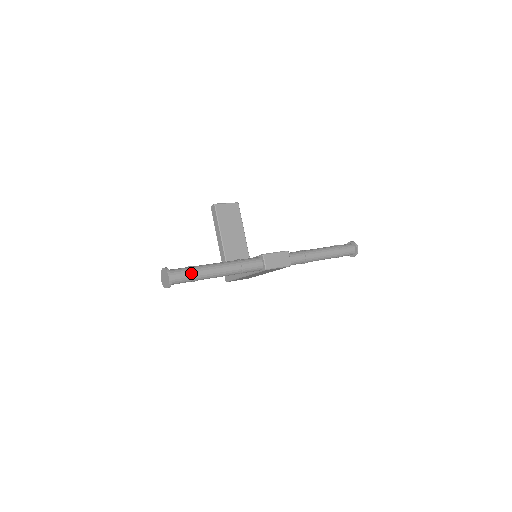
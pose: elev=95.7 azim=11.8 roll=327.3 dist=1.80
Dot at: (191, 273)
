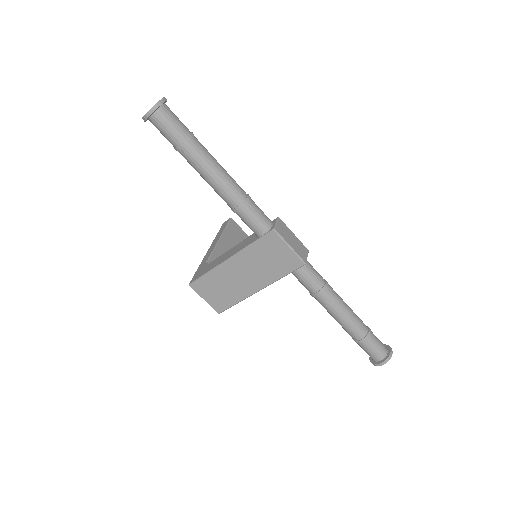
Dot at: (188, 131)
